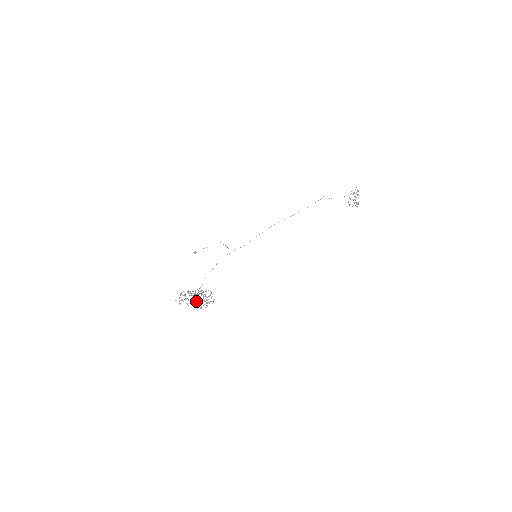
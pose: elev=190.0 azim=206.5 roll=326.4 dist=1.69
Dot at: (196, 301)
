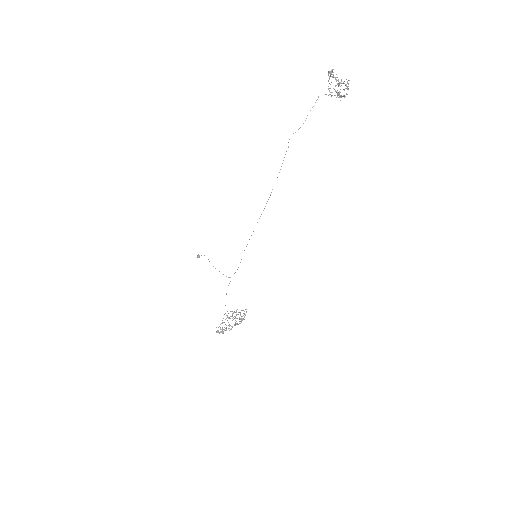
Dot at: occluded
